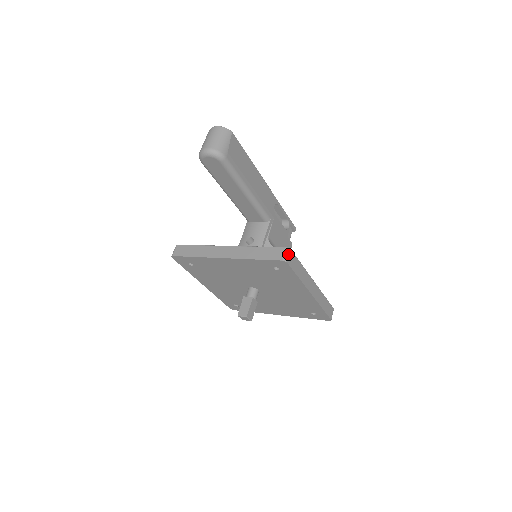
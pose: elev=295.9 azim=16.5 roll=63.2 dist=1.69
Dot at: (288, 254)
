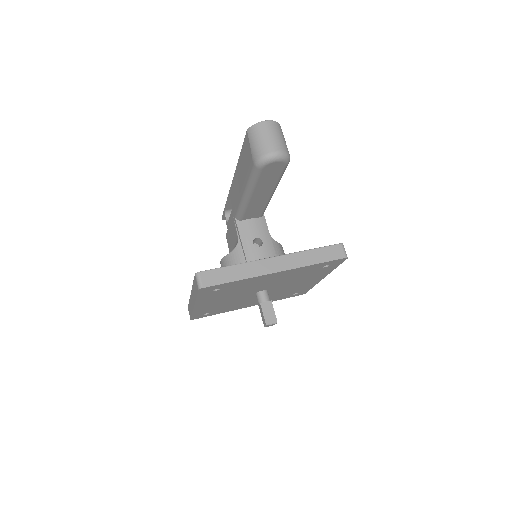
Dot at: occluded
